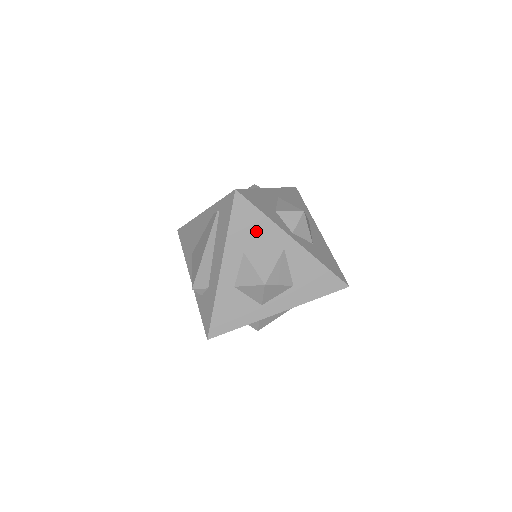
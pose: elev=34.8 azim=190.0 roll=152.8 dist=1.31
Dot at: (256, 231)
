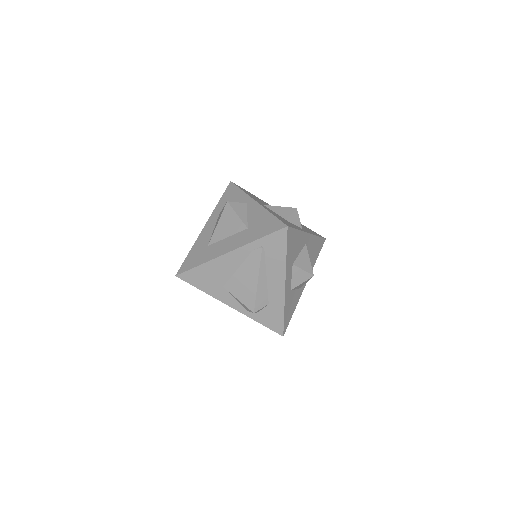
Dot at: (296, 245)
